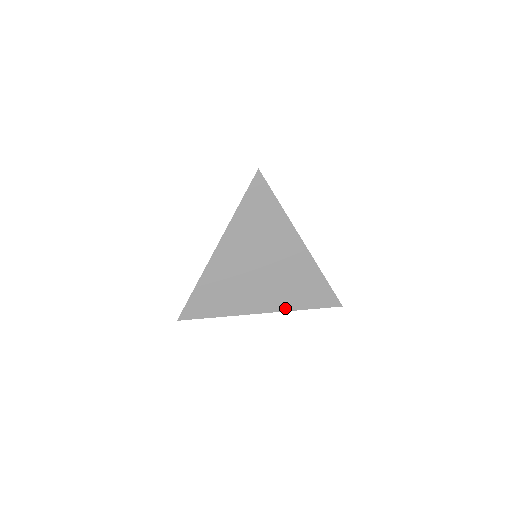
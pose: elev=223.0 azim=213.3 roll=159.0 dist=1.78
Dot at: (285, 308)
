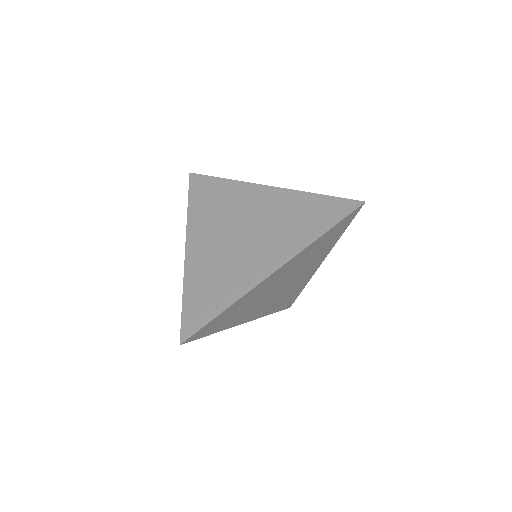
Dot at: (298, 249)
